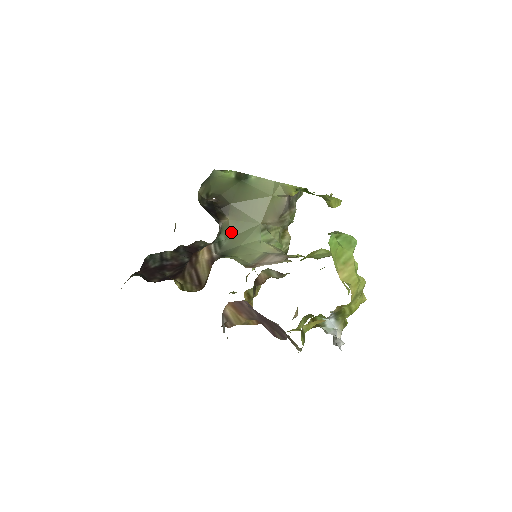
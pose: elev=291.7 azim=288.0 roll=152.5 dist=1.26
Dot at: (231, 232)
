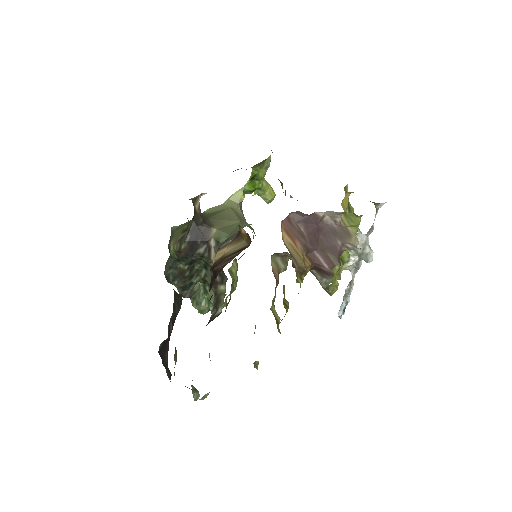
Dot at: (227, 232)
